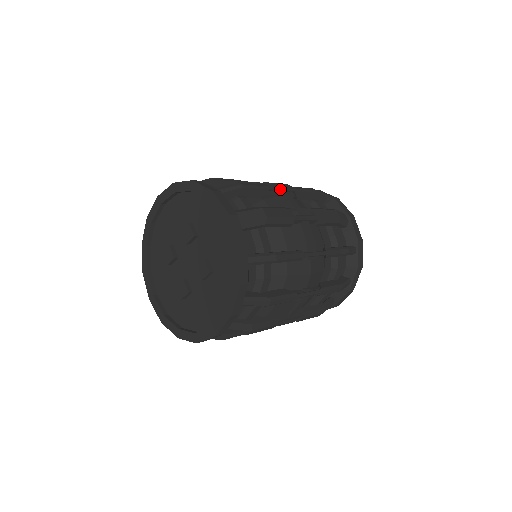
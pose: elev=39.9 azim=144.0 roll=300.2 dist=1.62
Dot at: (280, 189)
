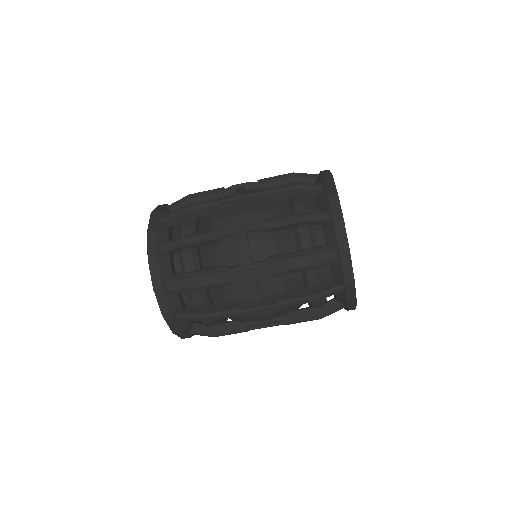
Dot at: (240, 231)
